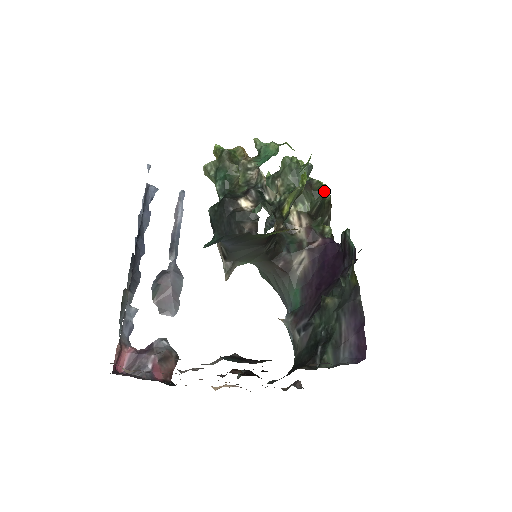
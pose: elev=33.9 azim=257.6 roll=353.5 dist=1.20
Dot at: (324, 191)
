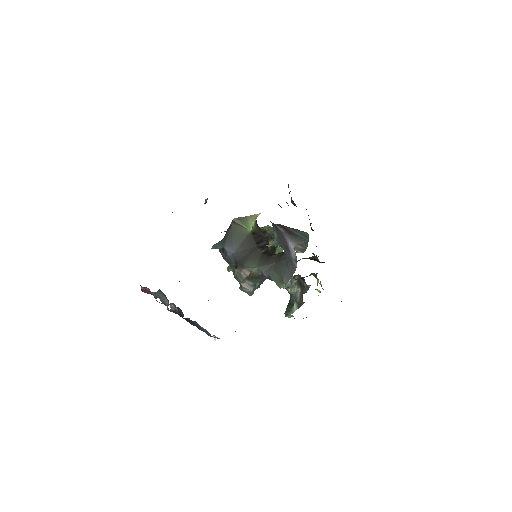
Dot at: (313, 256)
